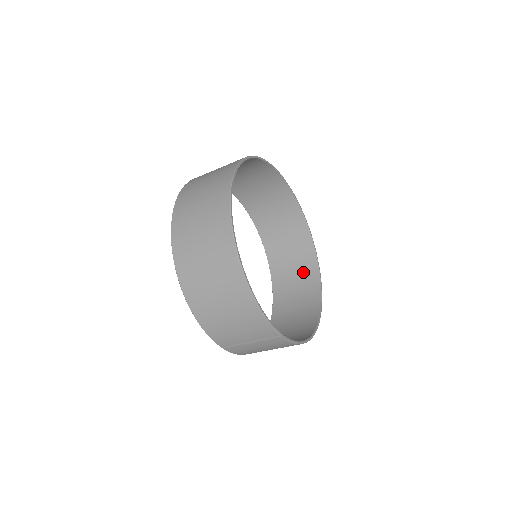
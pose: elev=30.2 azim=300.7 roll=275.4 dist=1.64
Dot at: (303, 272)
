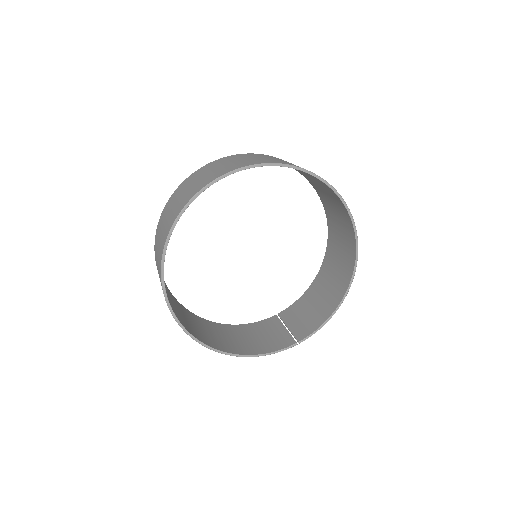
Dot at: (330, 195)
